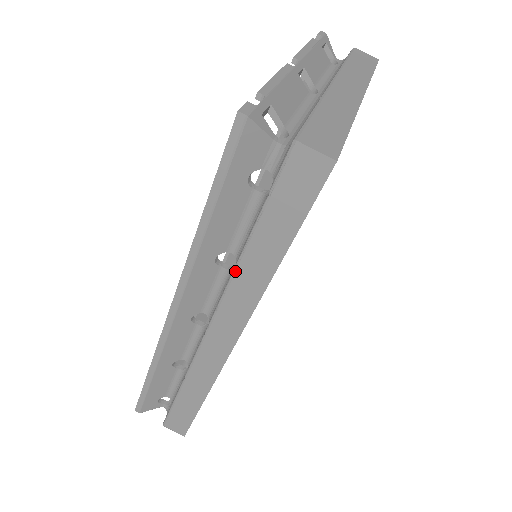
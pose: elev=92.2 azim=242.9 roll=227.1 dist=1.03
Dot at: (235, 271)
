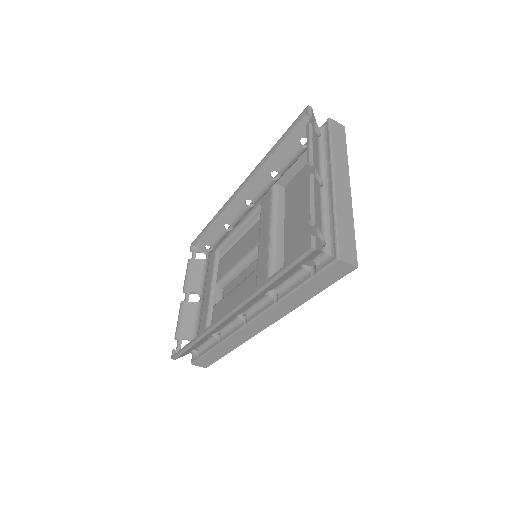
Dot at: (280, 301)
